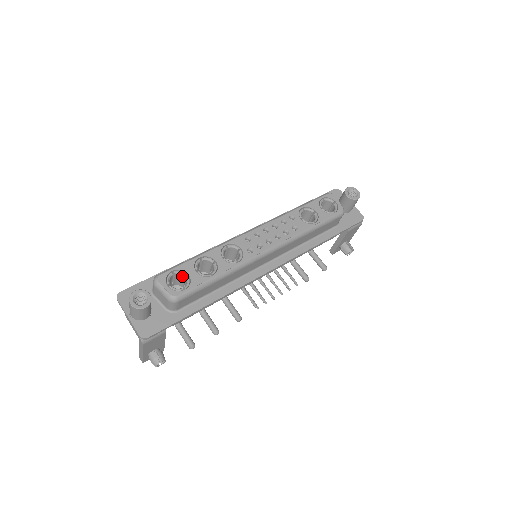
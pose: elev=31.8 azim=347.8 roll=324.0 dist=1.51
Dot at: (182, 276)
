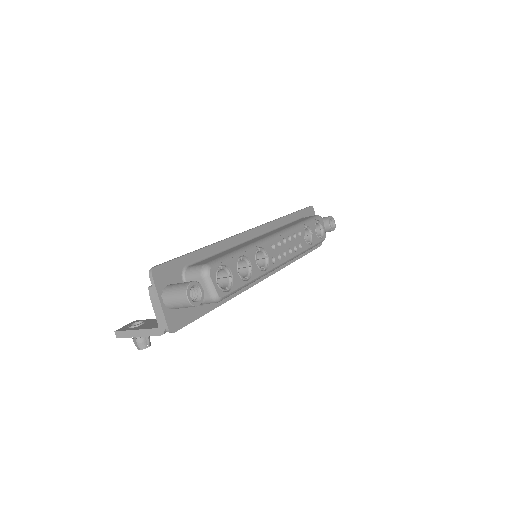
Dot at: (224, 272)
